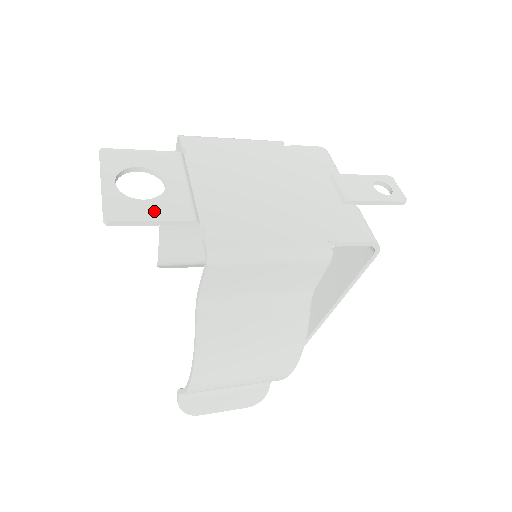
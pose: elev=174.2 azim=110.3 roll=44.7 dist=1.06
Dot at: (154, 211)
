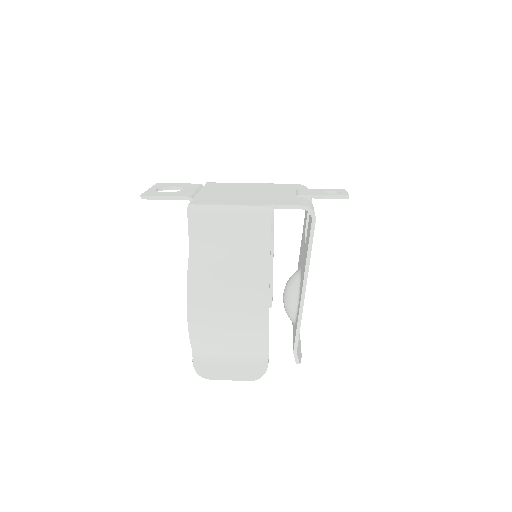
Dot at: (169, 194)
